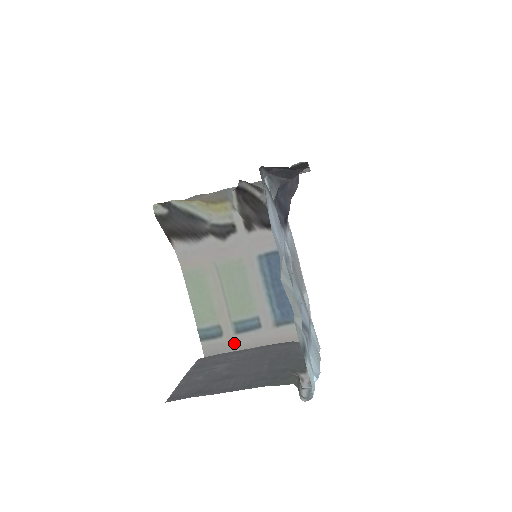
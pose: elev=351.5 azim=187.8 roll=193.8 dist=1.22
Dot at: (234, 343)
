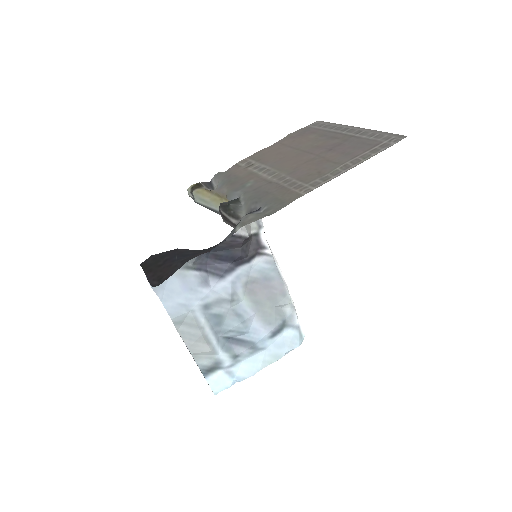
Dot at: occluded
